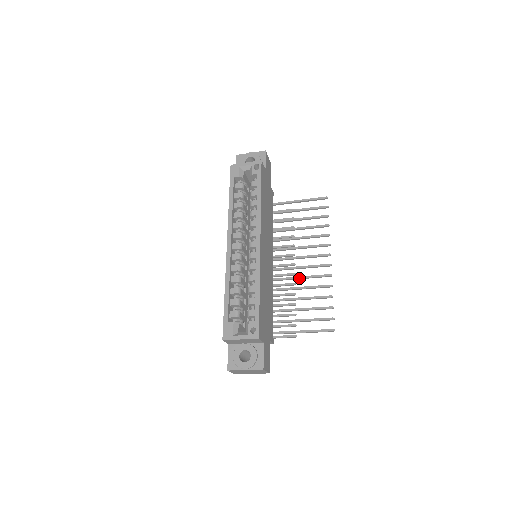
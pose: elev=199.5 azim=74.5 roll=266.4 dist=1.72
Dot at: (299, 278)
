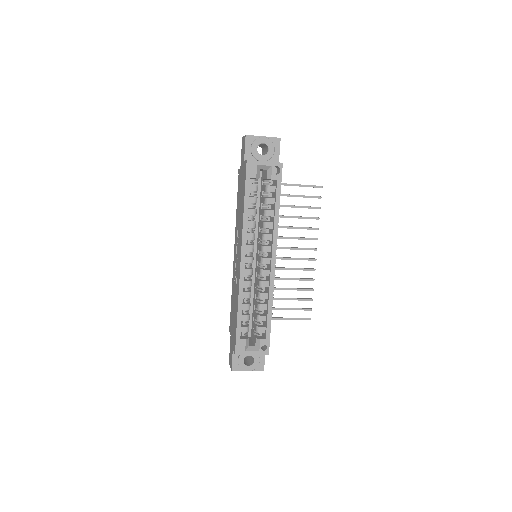
Dot at: occluded
